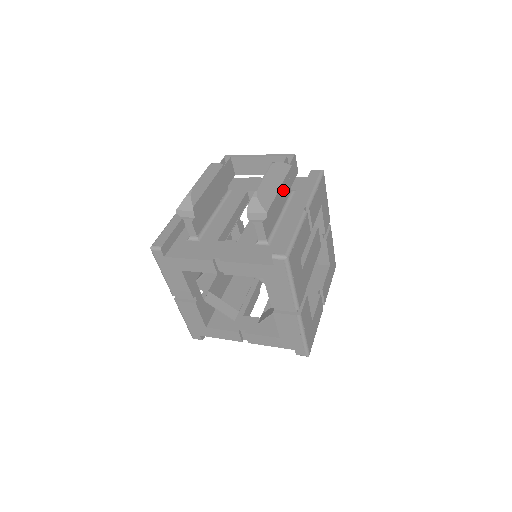
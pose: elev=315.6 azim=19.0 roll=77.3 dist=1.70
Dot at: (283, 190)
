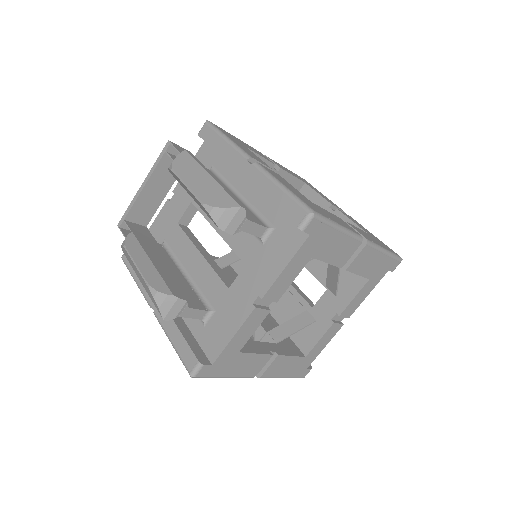
Dot at: occluded
